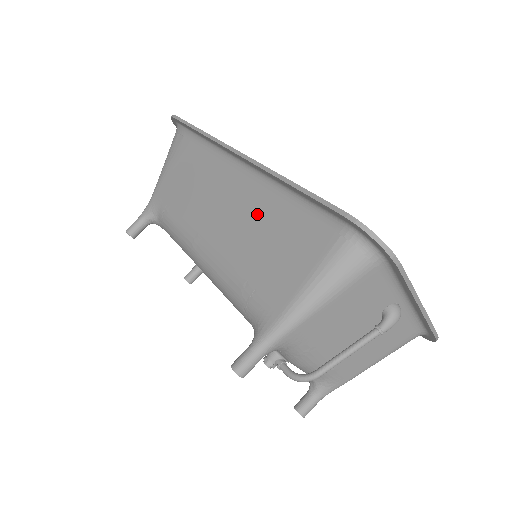
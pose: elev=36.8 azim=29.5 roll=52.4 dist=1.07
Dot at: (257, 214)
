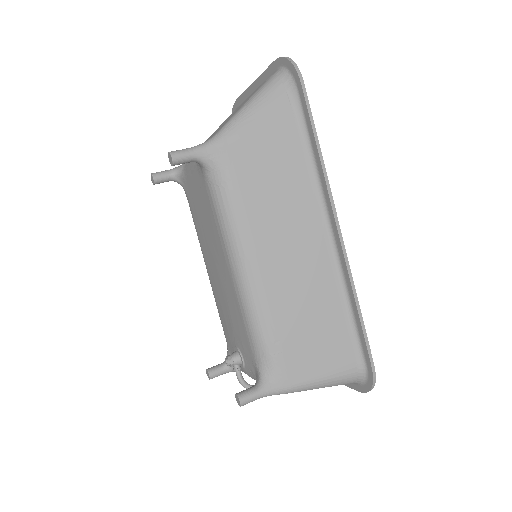
Dot at: (316, 293)
